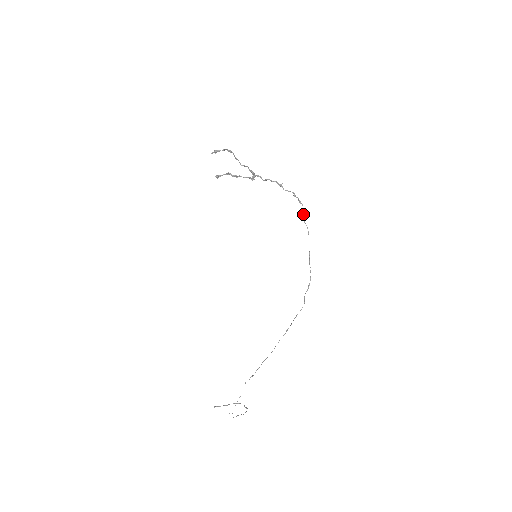
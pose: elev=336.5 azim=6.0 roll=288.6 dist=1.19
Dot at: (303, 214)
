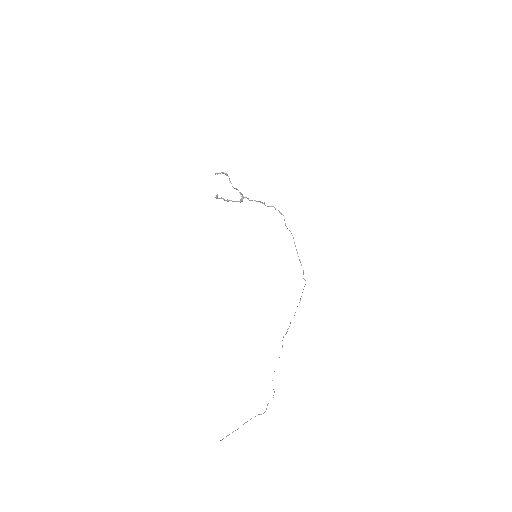
Dot at: occluded
